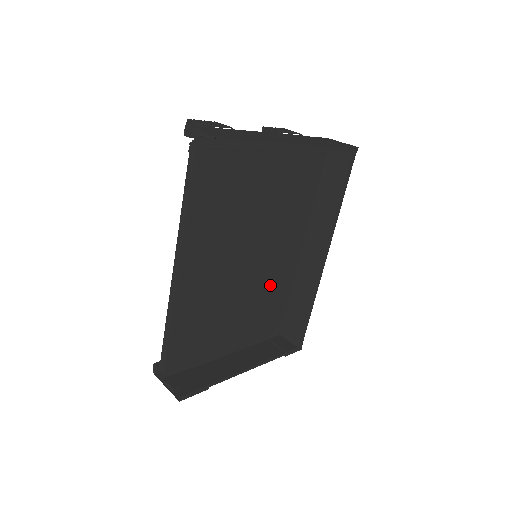
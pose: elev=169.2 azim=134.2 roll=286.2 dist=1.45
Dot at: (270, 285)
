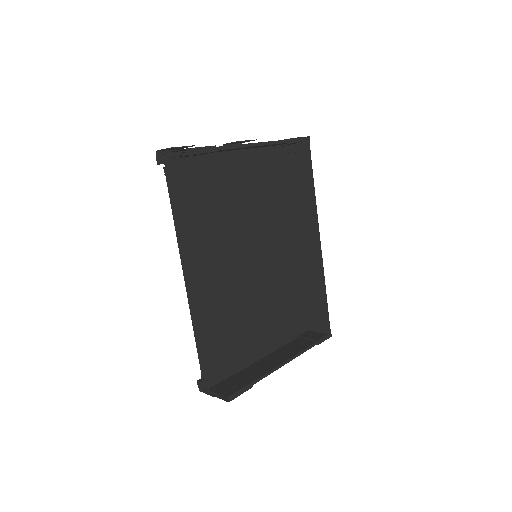
Dot at: (280, 282)
